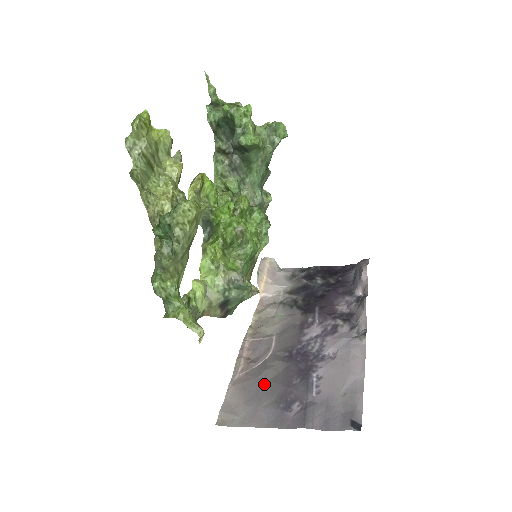
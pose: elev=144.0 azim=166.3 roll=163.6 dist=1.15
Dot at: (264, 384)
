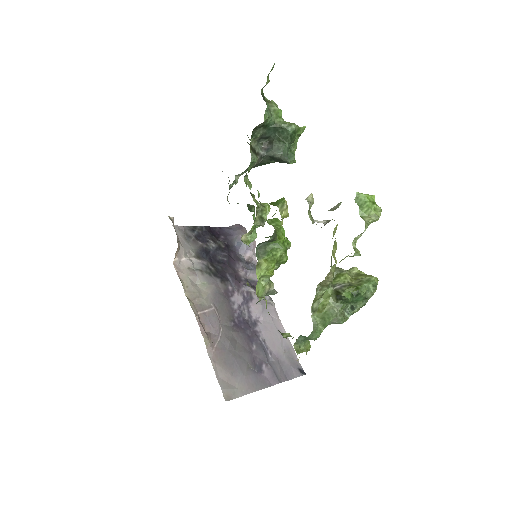
Dot at: (235, 355)
